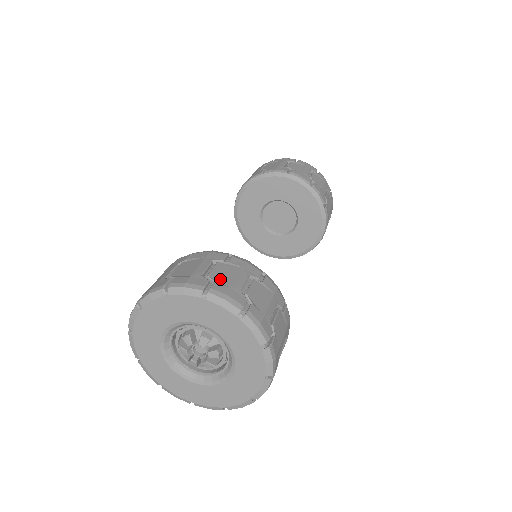
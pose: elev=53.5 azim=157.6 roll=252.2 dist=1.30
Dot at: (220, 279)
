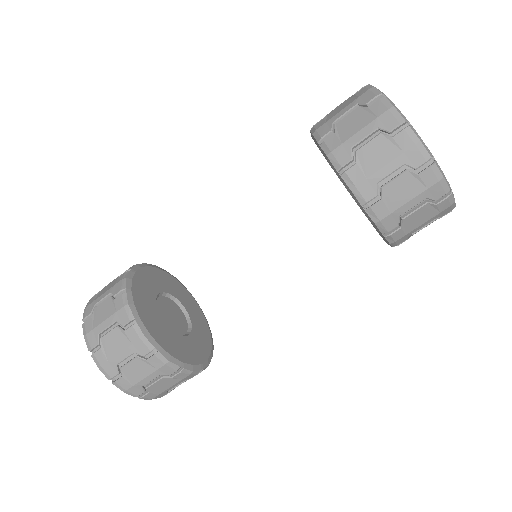
Dot at: (96, 316)
